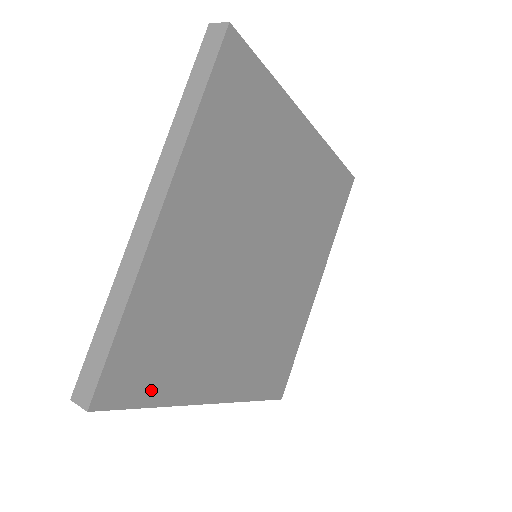
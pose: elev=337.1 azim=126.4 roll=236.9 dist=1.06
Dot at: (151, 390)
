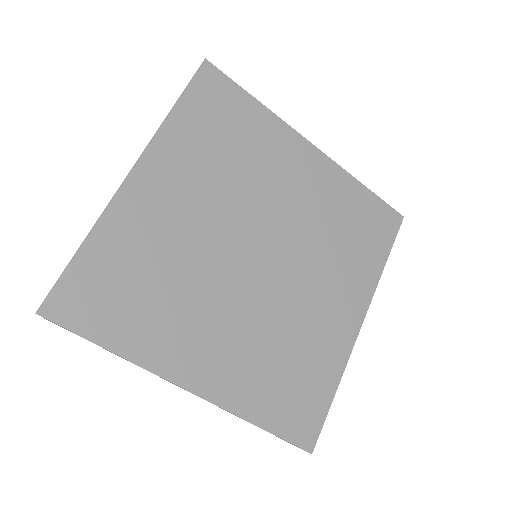
Dot at: (107, 330)
